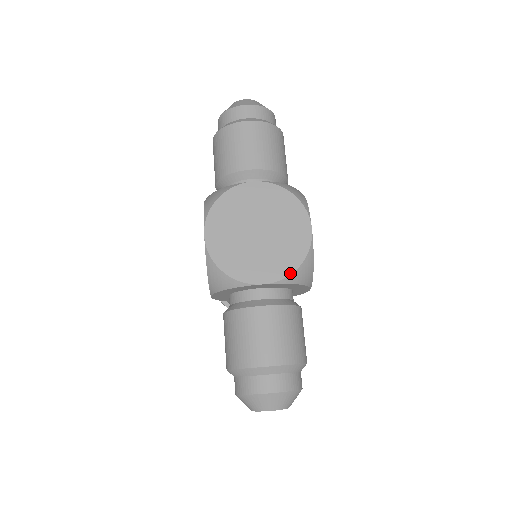
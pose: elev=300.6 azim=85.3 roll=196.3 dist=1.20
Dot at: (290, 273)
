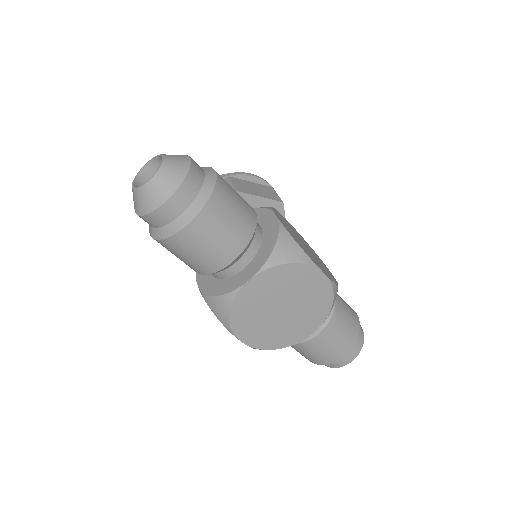
Dot at: (328, 314)
